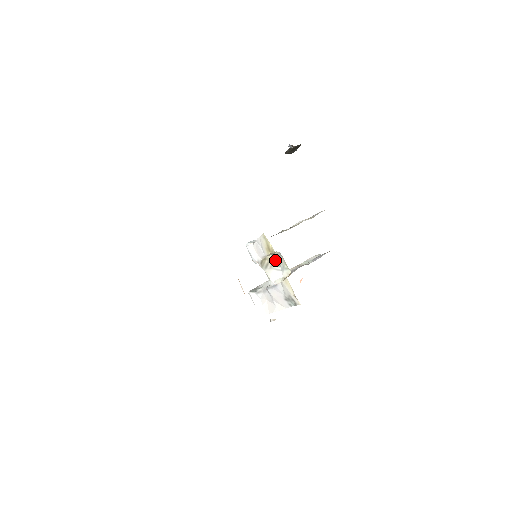
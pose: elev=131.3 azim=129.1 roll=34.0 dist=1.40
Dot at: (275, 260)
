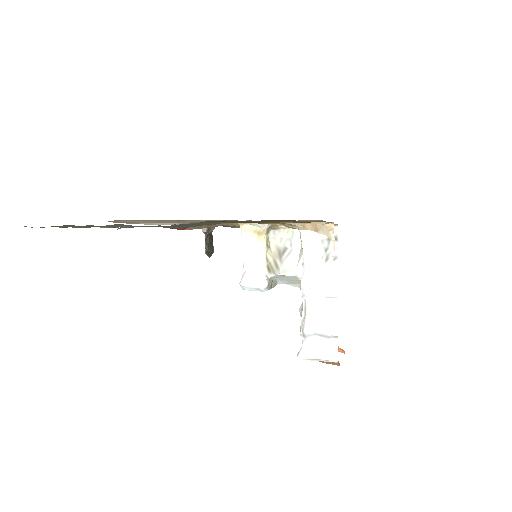
Dot at: (277, 250)
